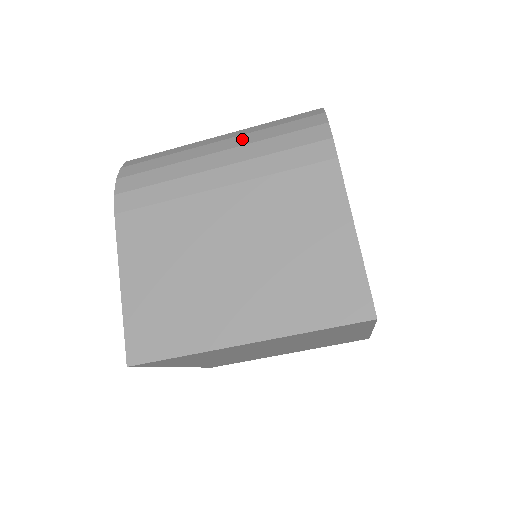
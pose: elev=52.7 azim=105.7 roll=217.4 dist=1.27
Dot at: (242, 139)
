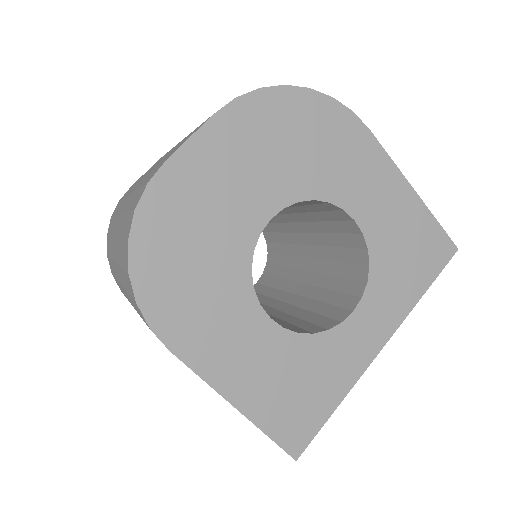
Dot at: (120, 275)
